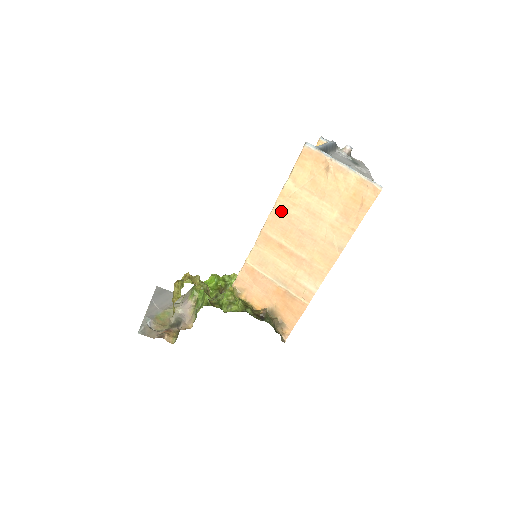
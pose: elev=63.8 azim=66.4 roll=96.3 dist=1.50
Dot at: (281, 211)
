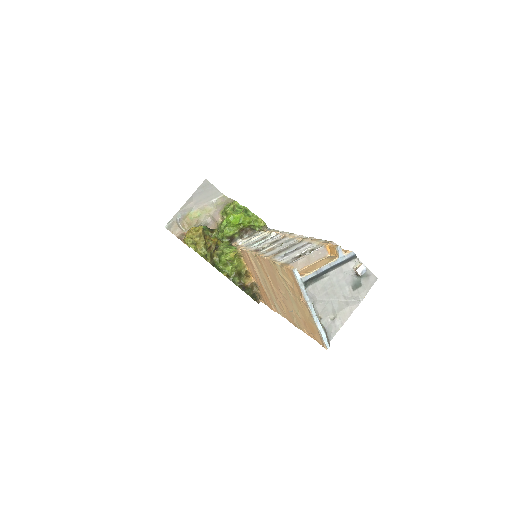
Dot at: (271, 267)
